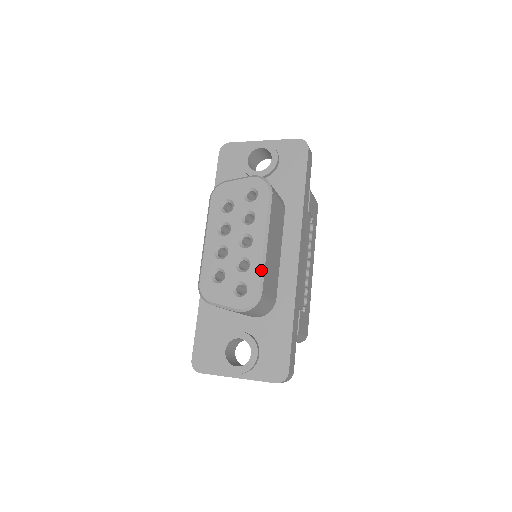
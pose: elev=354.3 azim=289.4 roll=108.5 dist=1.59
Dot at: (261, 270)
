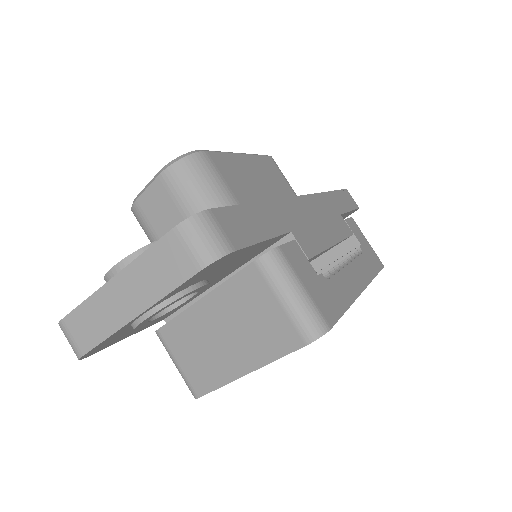
Dot at: (218, 151)
